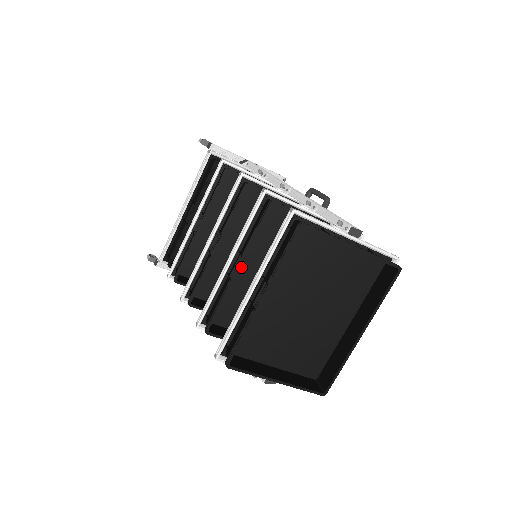
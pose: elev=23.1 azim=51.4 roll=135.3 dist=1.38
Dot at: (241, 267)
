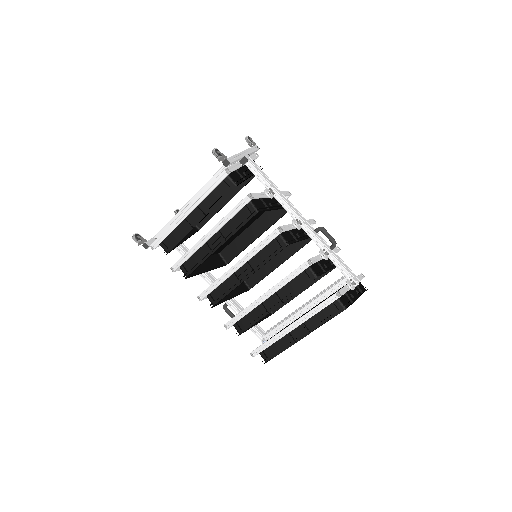
Dot at: occluded
